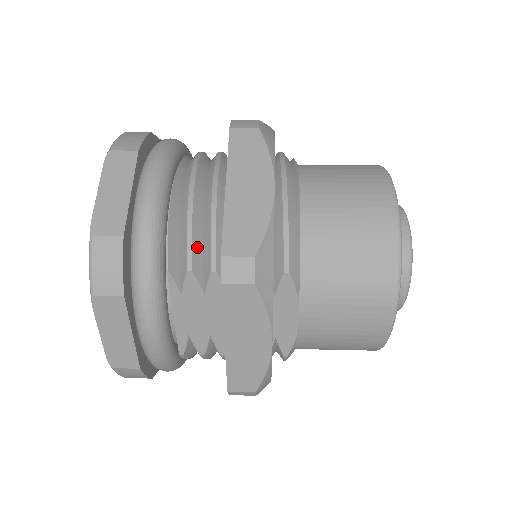
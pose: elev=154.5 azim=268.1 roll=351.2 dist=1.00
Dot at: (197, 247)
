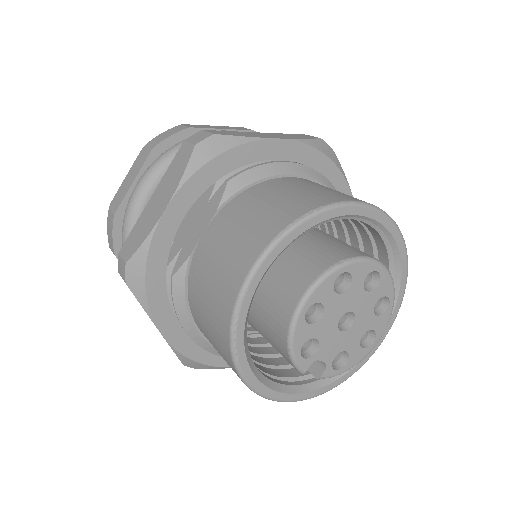
Dot at: occluded
